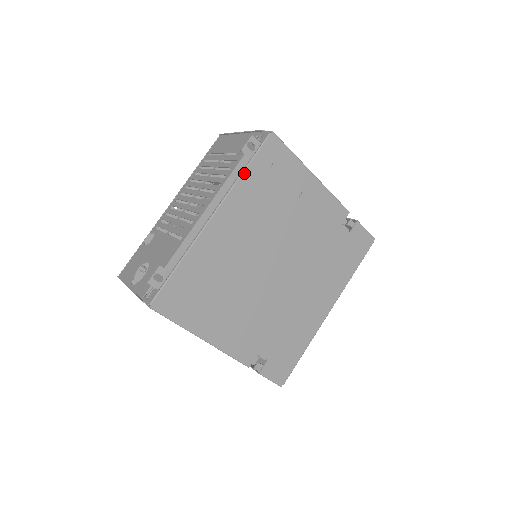
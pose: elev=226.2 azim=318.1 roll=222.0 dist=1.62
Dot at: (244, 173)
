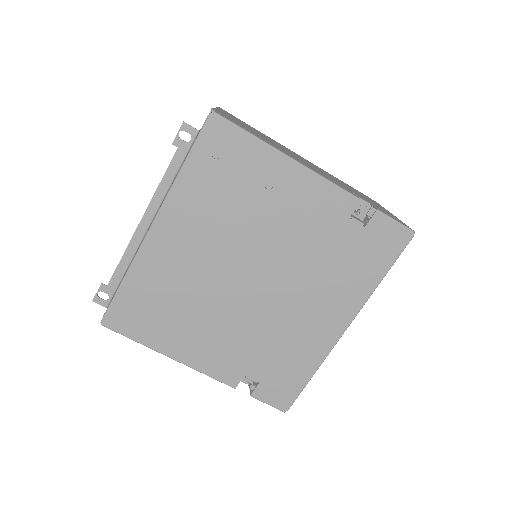
Dot at: (182, 171)
